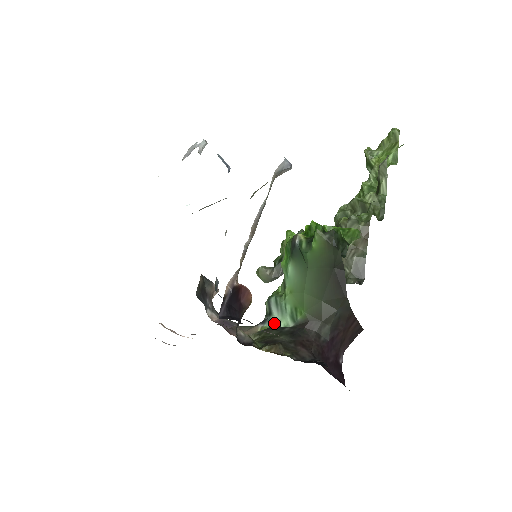
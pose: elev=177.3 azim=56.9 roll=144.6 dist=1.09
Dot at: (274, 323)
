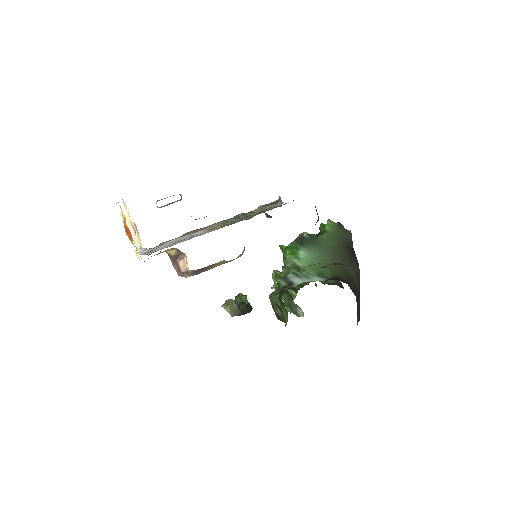
Dot at: (304, 282)
